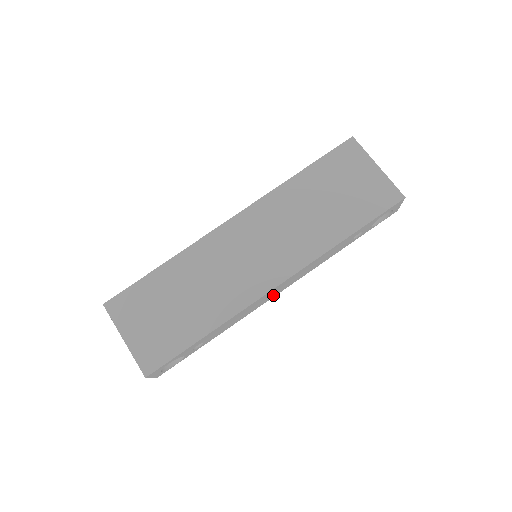
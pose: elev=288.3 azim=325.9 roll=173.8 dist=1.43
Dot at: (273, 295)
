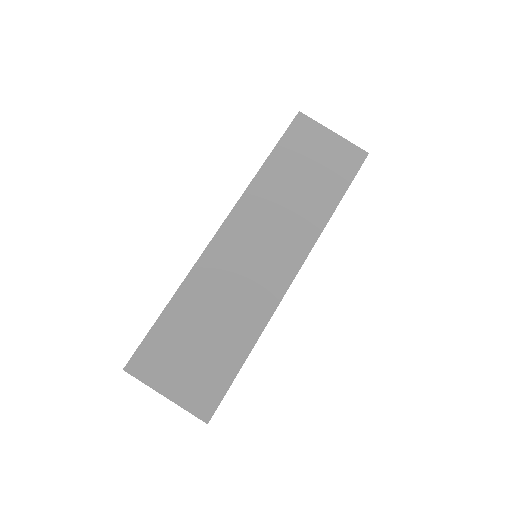
Dot at: occluded
